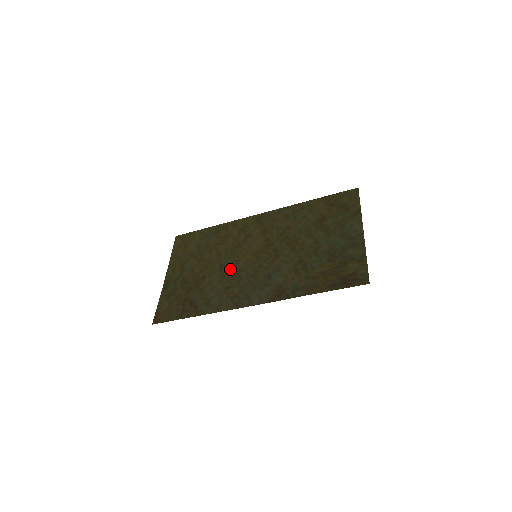
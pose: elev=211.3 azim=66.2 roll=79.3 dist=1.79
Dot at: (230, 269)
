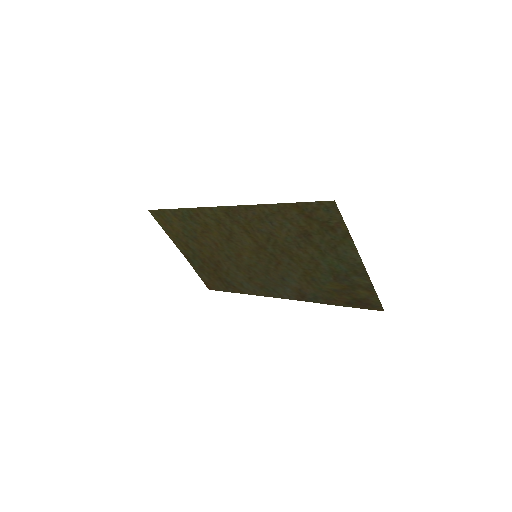
Dot at: (239, 262)
